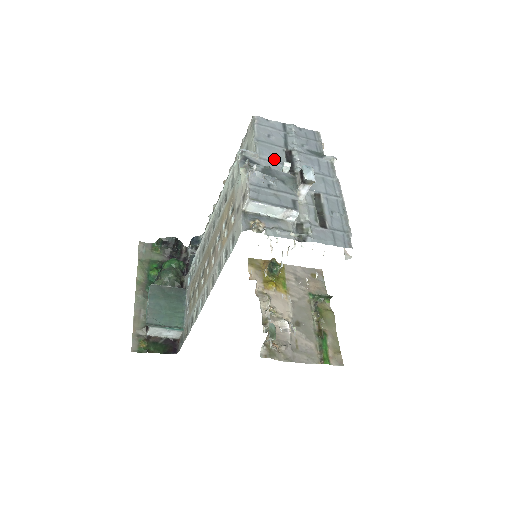
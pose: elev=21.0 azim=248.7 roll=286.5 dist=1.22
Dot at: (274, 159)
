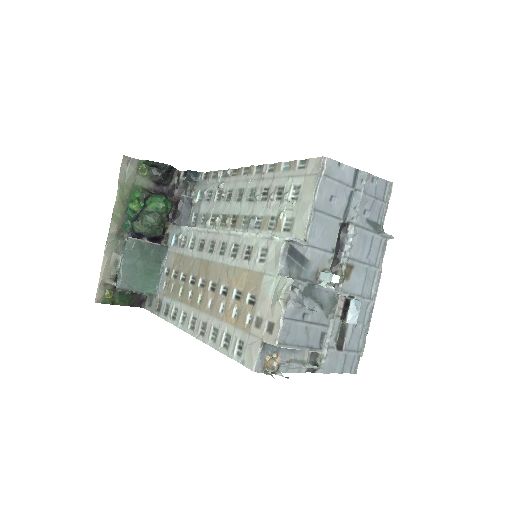
Dot at: (324, 244)
